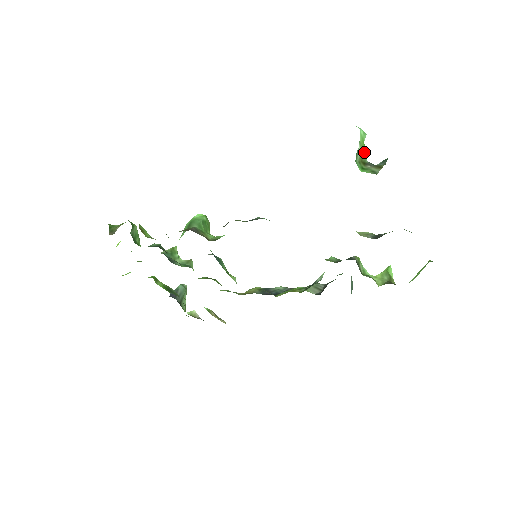
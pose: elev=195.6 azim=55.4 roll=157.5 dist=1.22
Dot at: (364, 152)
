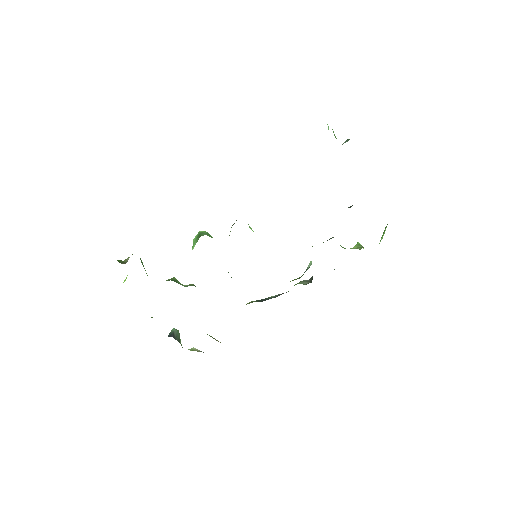
Dot at: (334, 134)
